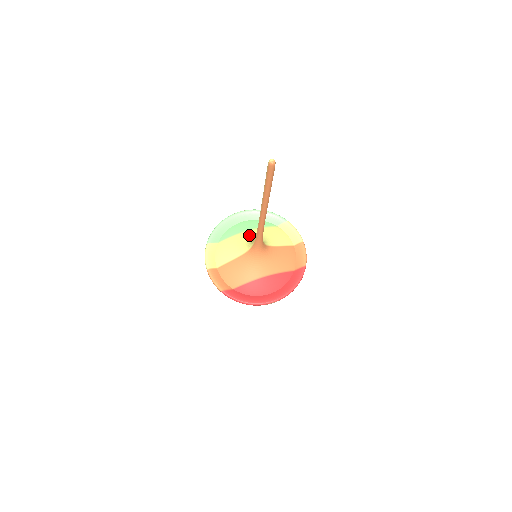
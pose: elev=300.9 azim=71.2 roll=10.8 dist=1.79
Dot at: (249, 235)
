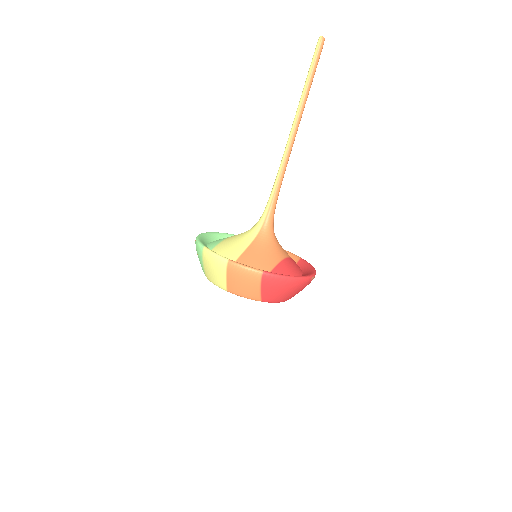
Dot at: occluded
